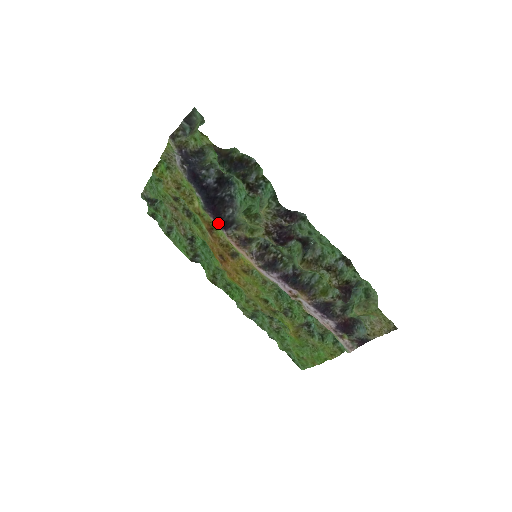
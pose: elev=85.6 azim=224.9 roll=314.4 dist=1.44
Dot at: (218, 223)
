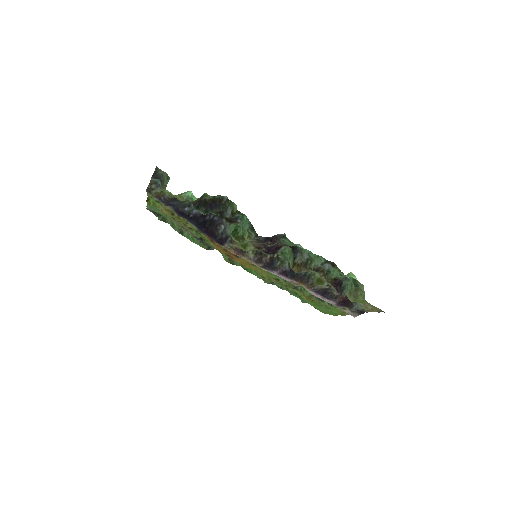
Dot at: occluded
